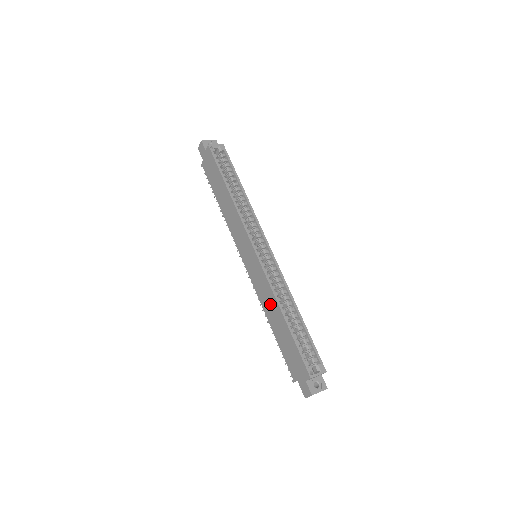
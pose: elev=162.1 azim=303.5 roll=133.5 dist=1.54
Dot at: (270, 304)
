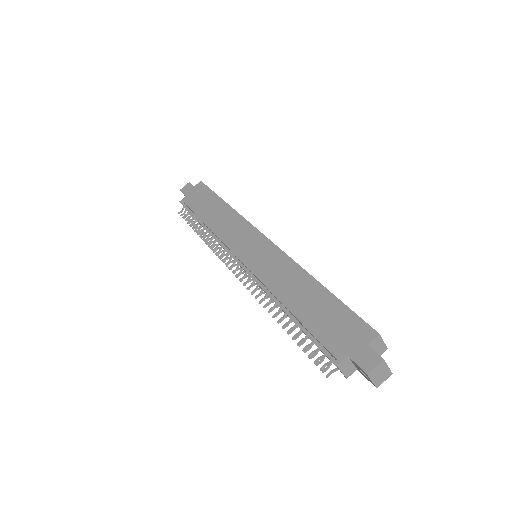
Dot at: (290, 279)
